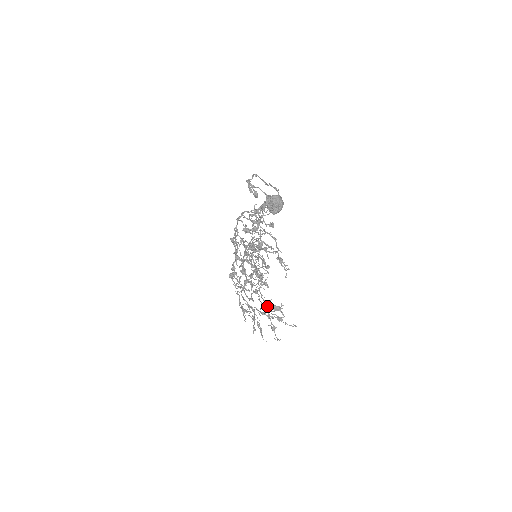
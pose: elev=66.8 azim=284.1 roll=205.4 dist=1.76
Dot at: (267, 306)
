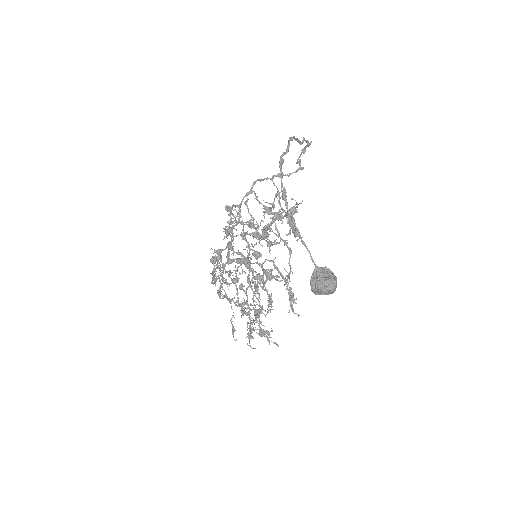
Dot at: (252, 324)
